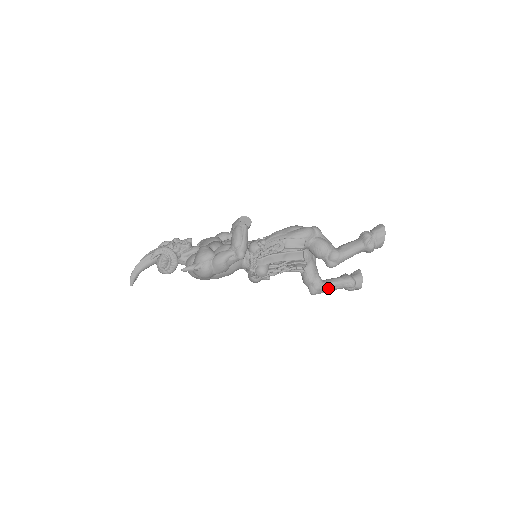
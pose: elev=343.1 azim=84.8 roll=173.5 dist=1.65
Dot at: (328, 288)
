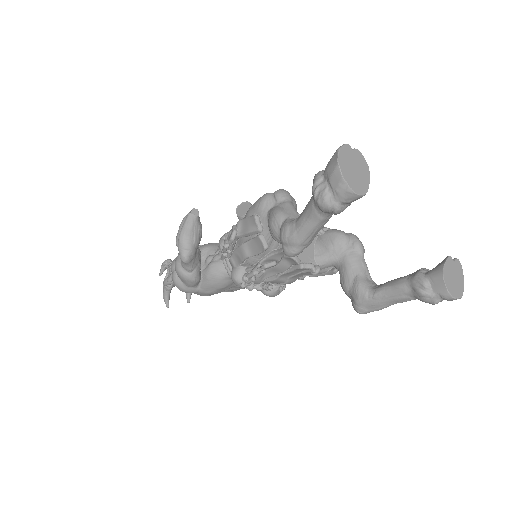
Dot at: (379, 300)
